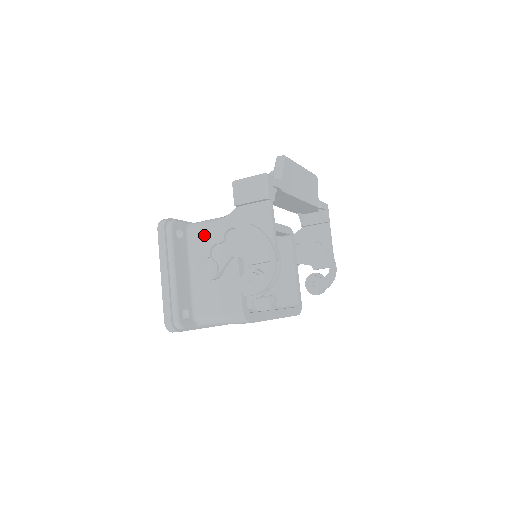
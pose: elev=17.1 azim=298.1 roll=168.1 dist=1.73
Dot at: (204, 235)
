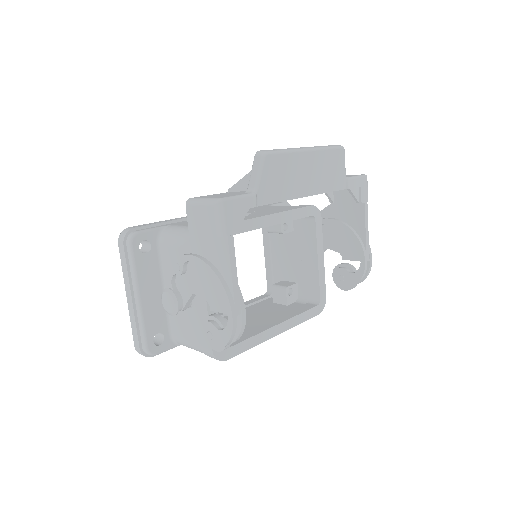
Dot at: (173, 250)
